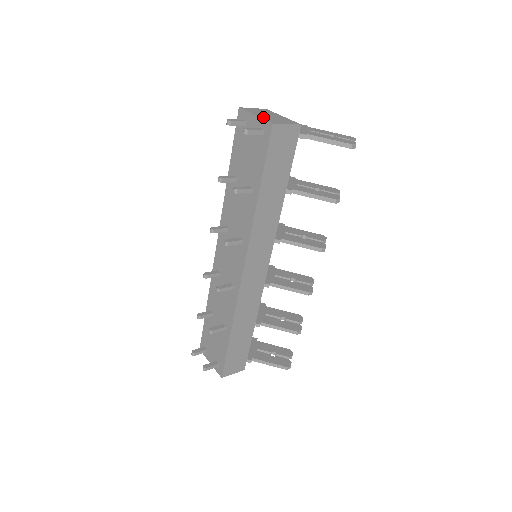
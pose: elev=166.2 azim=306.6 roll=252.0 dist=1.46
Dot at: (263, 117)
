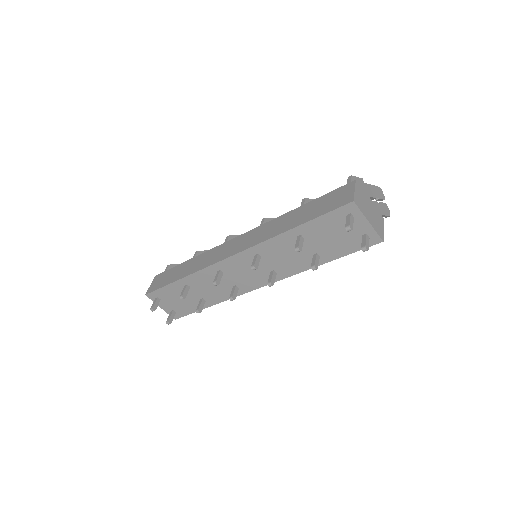
Dot at: (373, 225)
